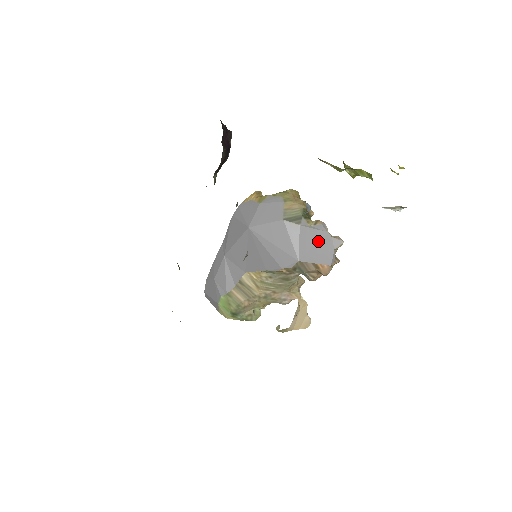
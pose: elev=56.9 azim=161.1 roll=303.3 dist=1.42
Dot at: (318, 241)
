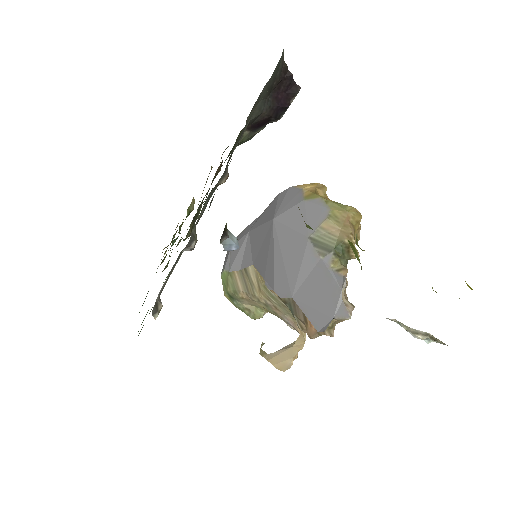
Dot at: (325, 293)
